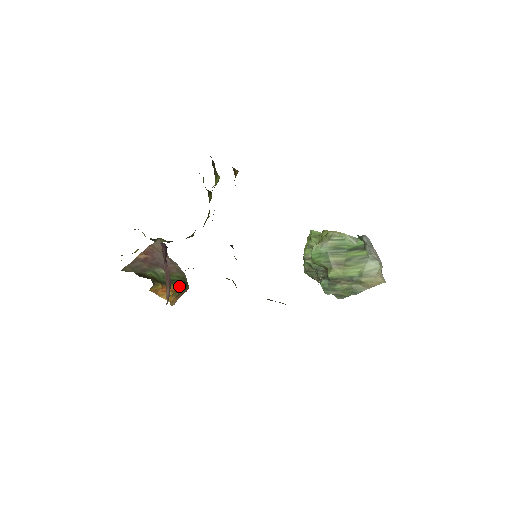
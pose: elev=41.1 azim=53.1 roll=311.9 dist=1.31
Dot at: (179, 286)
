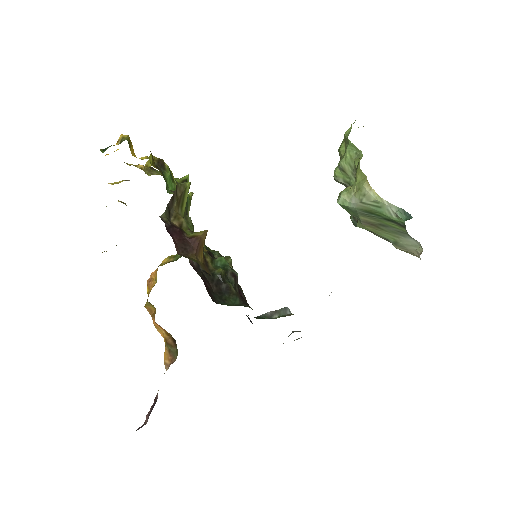
Dot at: (170, 334)
